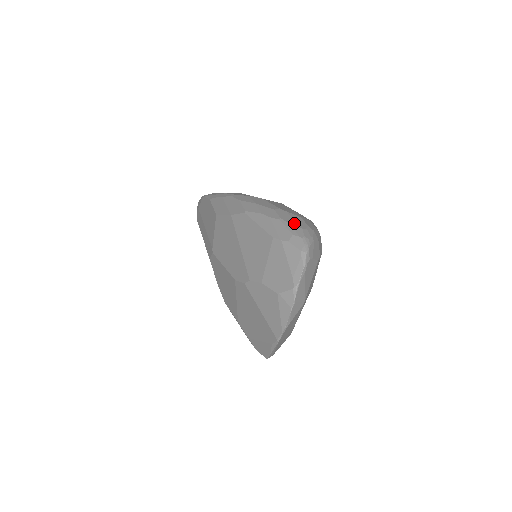
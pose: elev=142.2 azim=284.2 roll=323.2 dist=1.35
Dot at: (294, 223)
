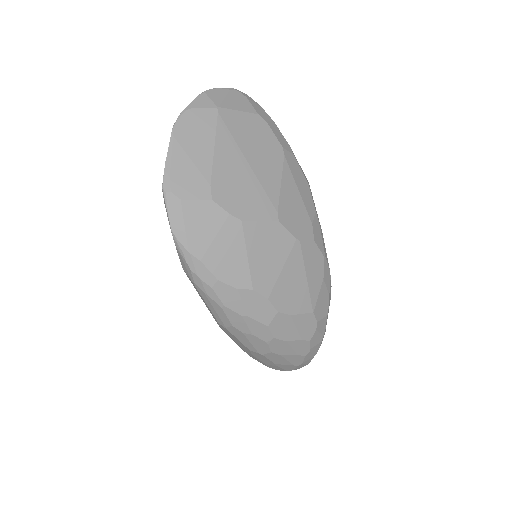
Dot at: occluded
